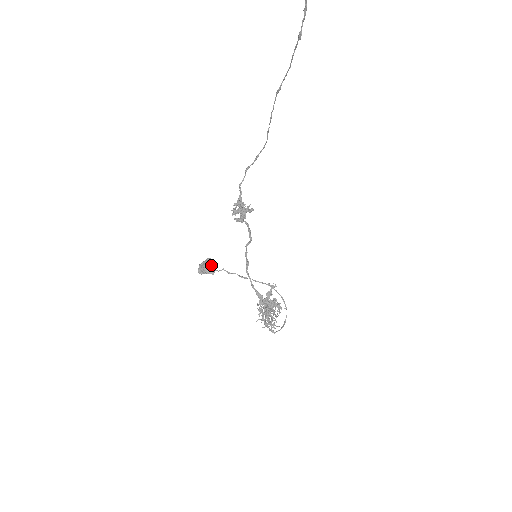
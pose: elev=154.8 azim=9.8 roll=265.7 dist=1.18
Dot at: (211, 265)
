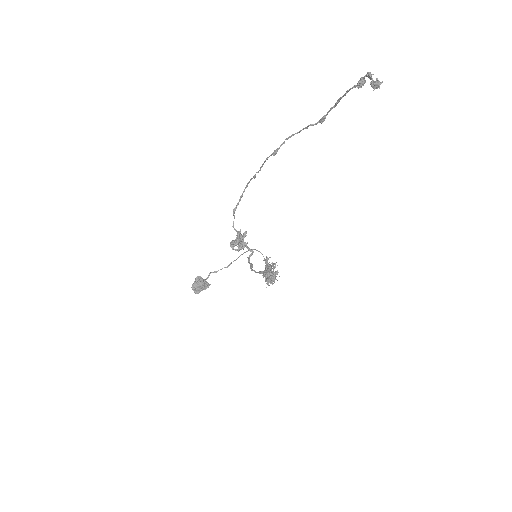
Dot at: (203, 281)
